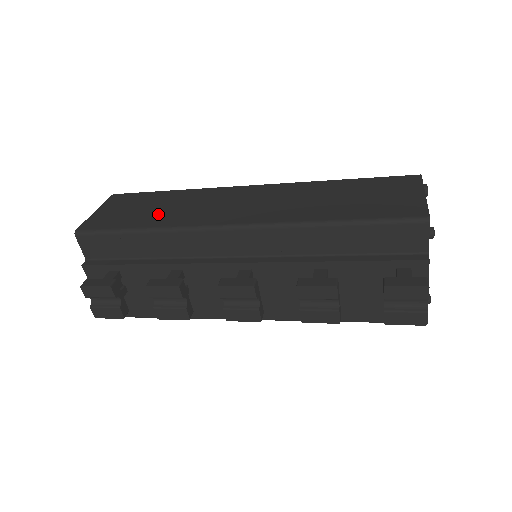
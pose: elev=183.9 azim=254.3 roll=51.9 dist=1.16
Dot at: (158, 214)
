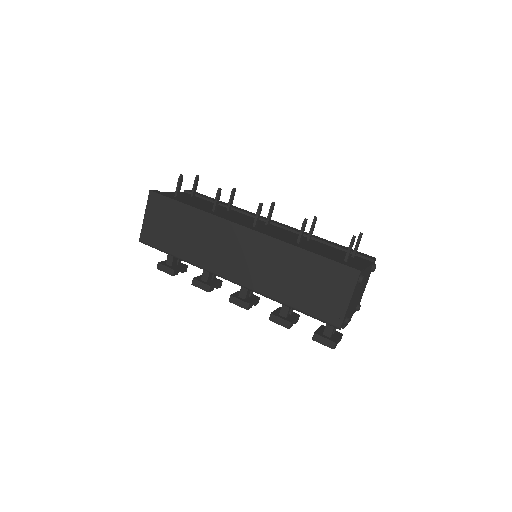
Dot at: (185, 243)
